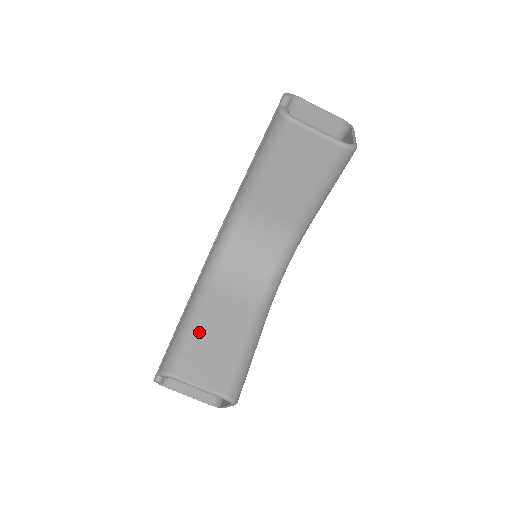
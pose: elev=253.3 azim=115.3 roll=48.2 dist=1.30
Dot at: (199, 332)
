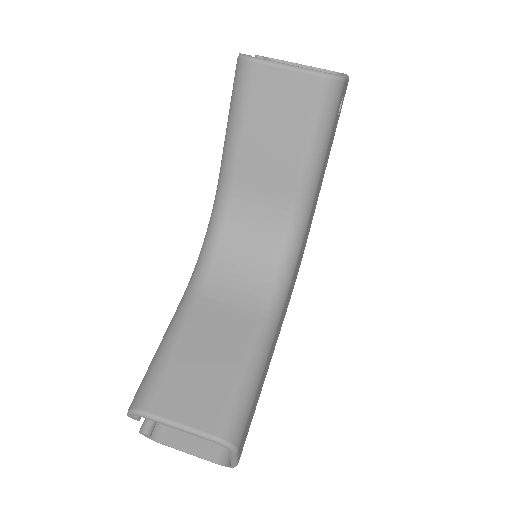
Dot at: (178, 352)
